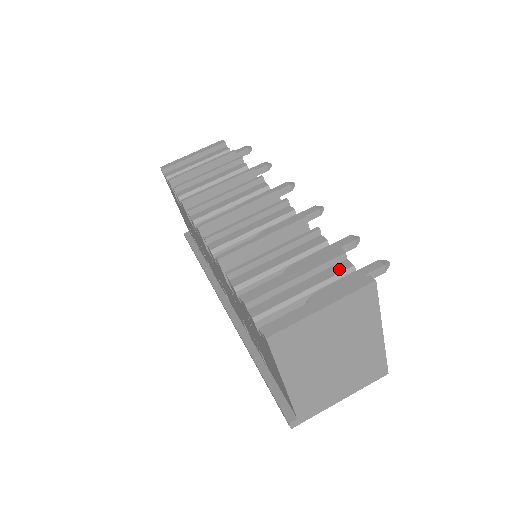
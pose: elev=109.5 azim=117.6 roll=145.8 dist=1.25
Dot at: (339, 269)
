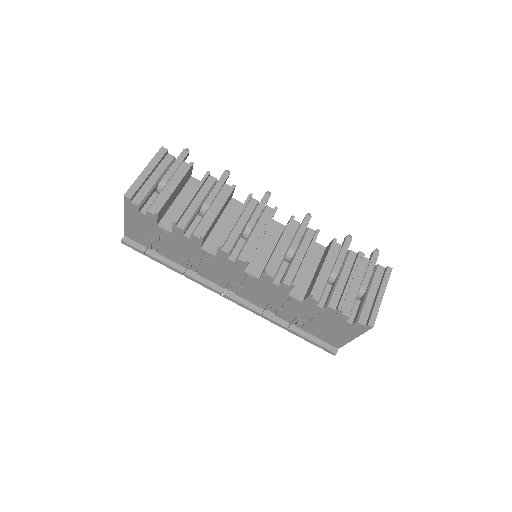
Dot at: (365, 265)
